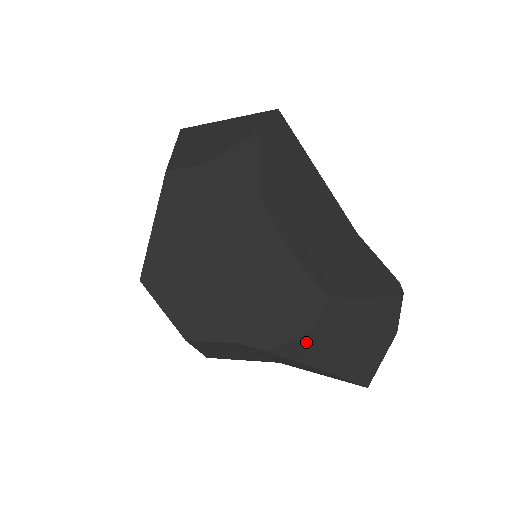
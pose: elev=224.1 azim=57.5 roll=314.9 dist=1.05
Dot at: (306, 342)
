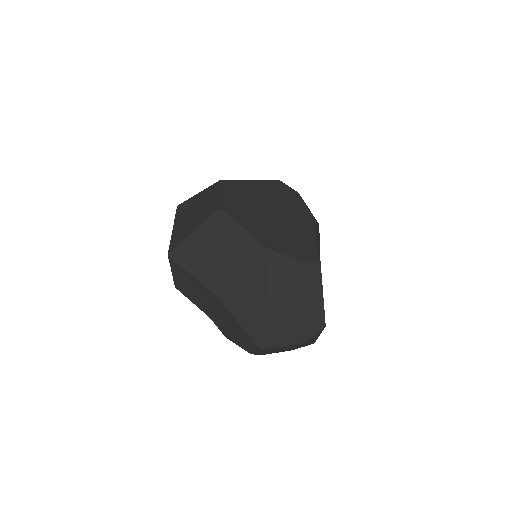
Dot at: (288, 265)
